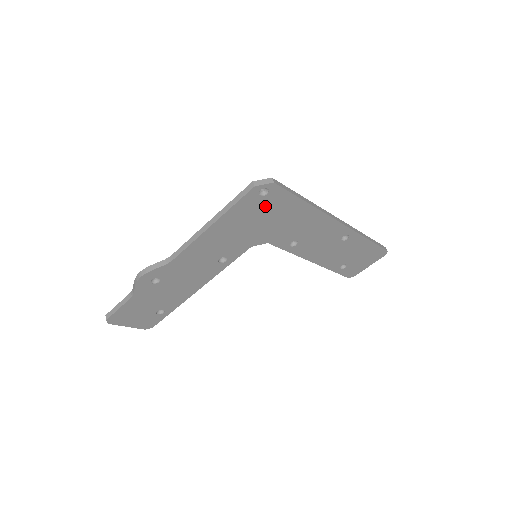
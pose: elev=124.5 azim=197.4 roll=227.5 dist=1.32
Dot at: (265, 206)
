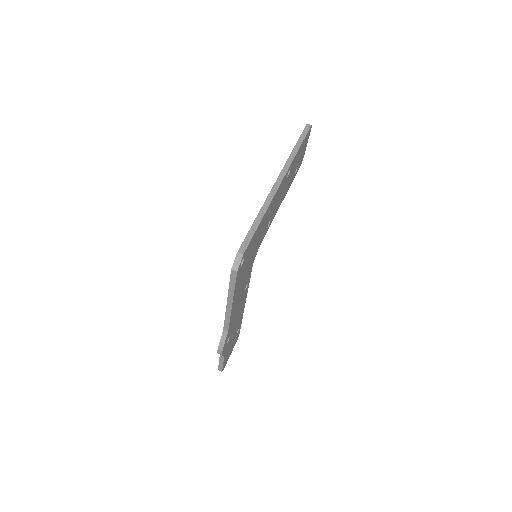
Dot at: (246, 258)
